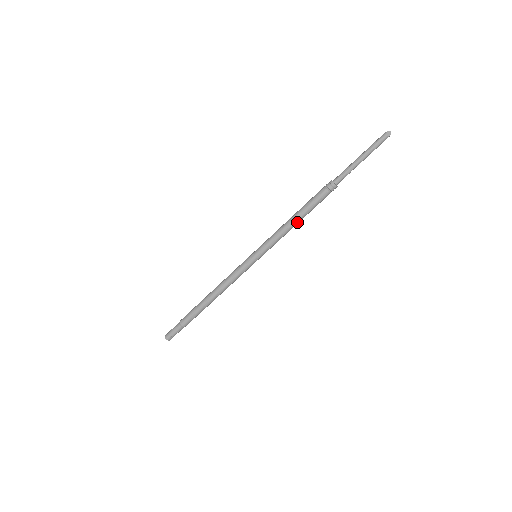
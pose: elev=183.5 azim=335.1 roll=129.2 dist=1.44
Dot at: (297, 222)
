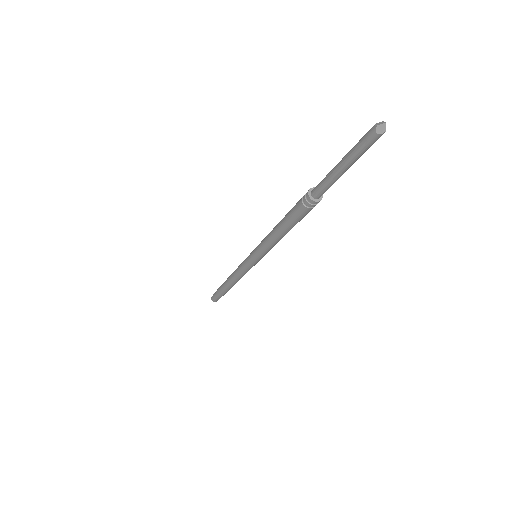
Dot at: (284, 235)
